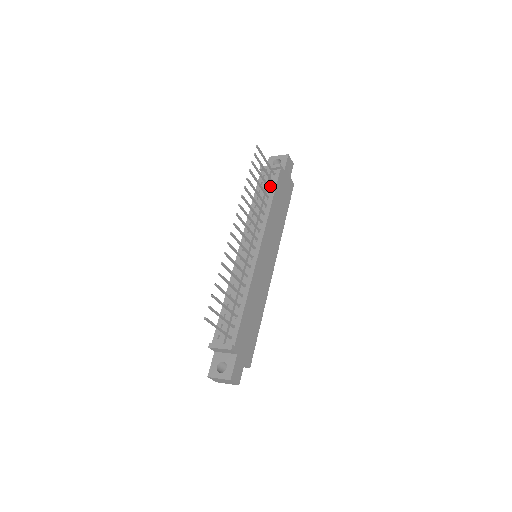
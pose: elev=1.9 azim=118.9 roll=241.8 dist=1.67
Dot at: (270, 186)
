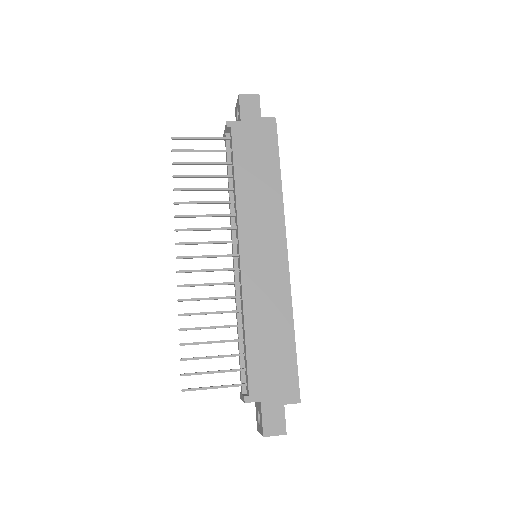
Dot at: (231, 158)
